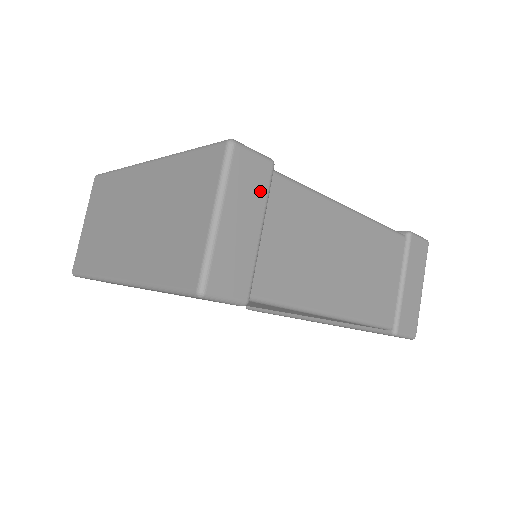
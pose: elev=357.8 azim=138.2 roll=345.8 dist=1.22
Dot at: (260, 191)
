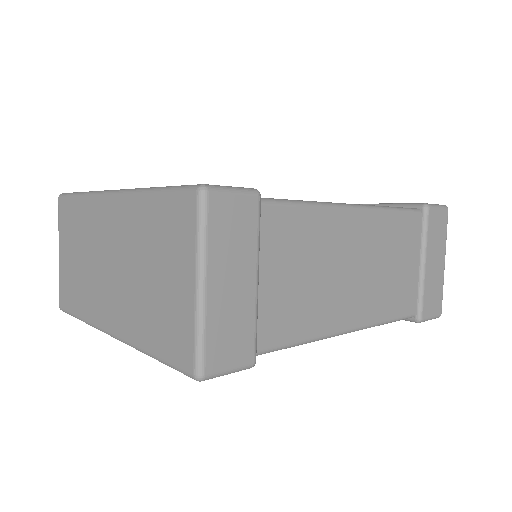
Dot at: (248, 235)
